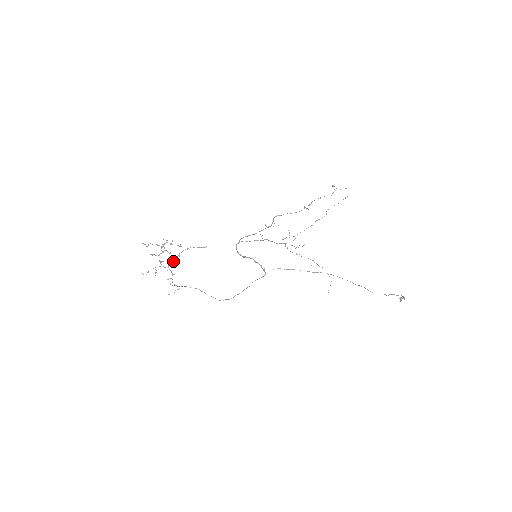
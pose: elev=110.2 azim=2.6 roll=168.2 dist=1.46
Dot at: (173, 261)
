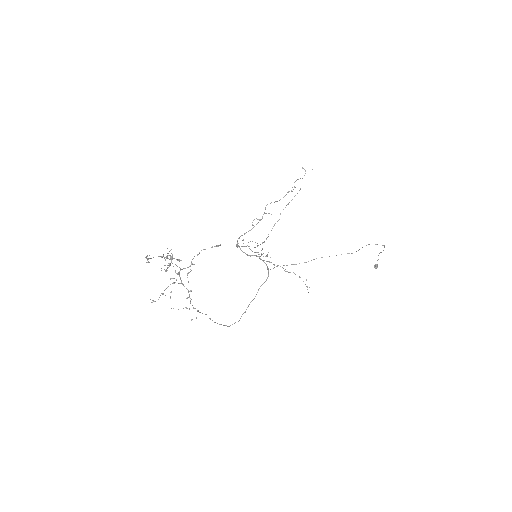
Dot at: occluded
